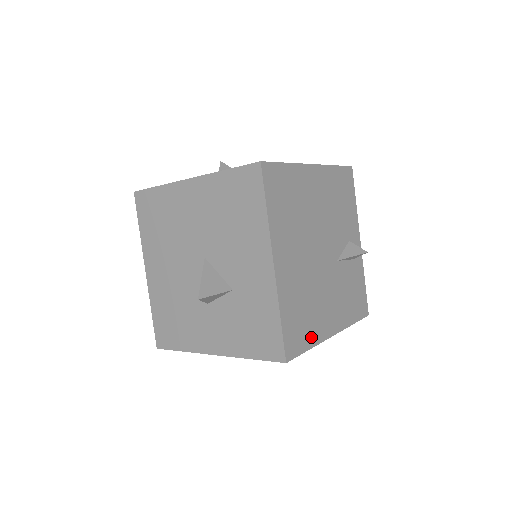
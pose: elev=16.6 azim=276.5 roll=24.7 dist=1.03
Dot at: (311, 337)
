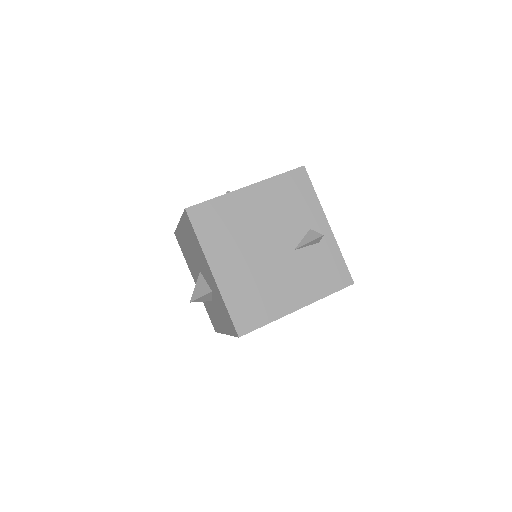
Dot at: (267, 315)
